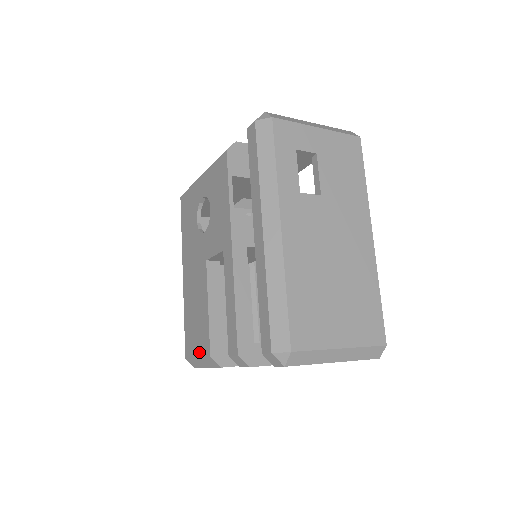
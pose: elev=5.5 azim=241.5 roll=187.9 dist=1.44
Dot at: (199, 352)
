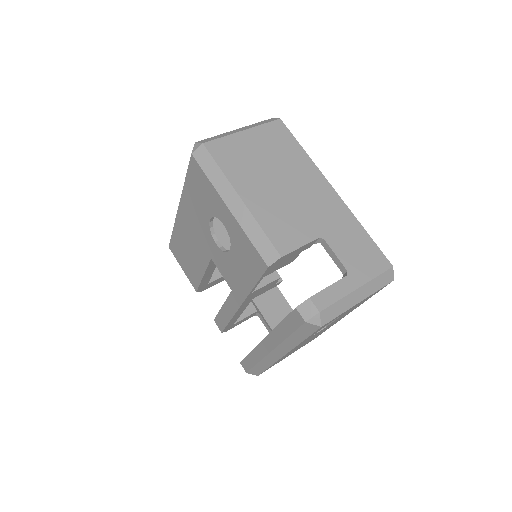
Dot at: (186, 272)
